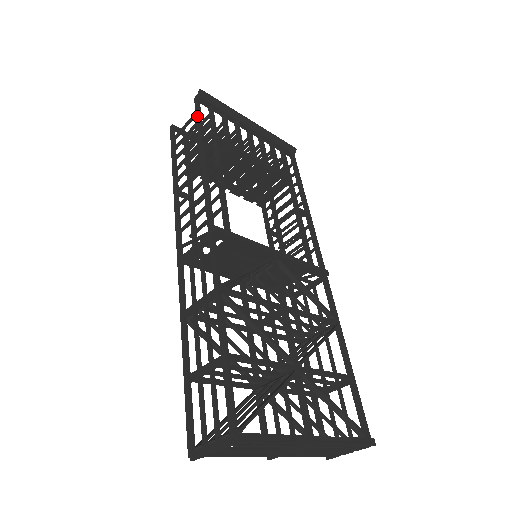
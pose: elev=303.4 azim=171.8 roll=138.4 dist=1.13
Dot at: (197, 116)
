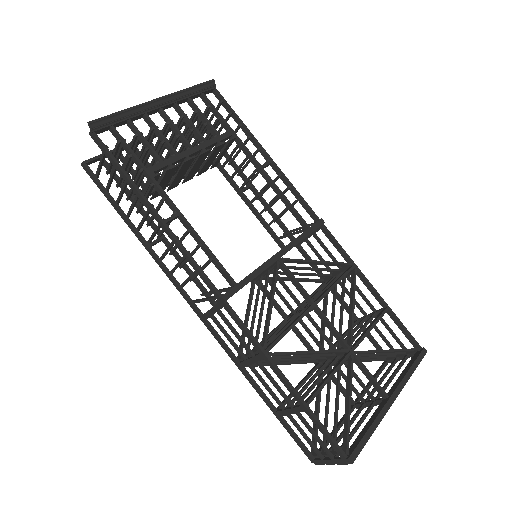
Dot at: (112, 162)
